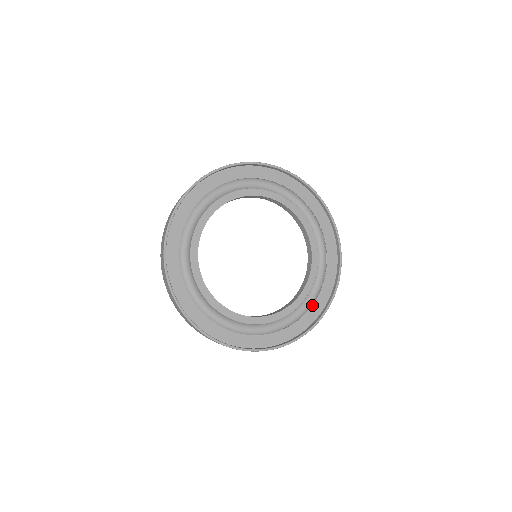
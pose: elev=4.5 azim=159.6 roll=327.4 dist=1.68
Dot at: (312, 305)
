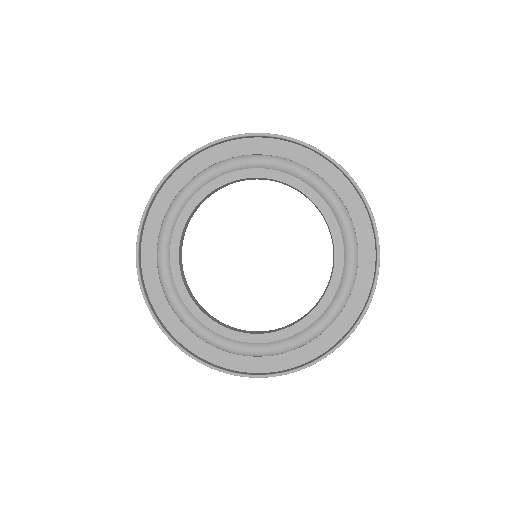
Dot at: (263, 356)
